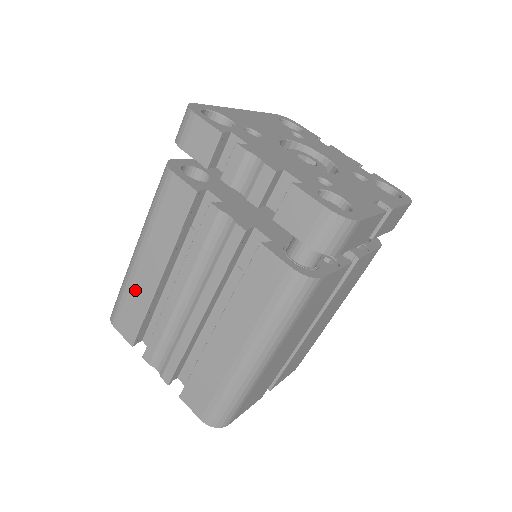
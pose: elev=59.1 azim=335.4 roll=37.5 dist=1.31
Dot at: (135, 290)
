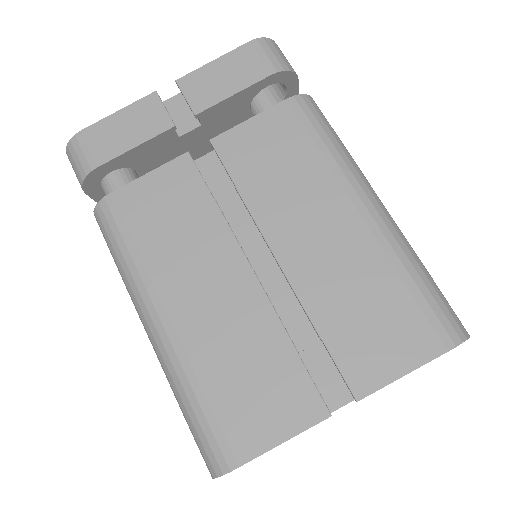
Dot at: occluded
